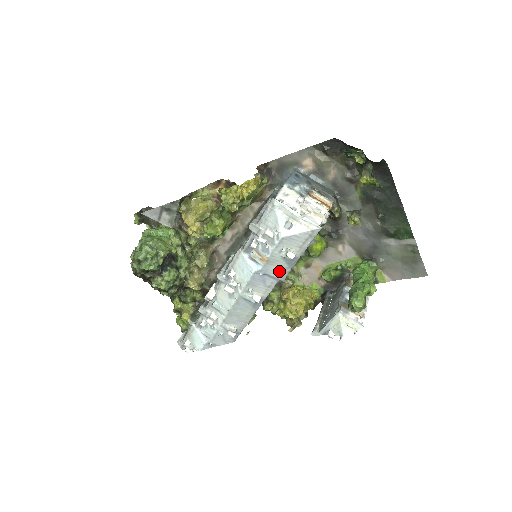
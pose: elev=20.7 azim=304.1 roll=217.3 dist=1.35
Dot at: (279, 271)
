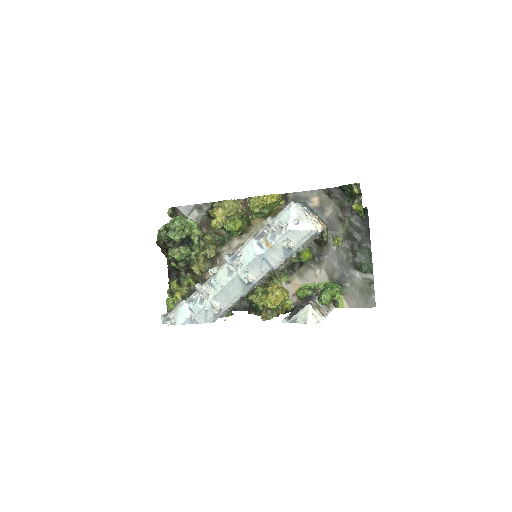
Dot at: (276, 259)
